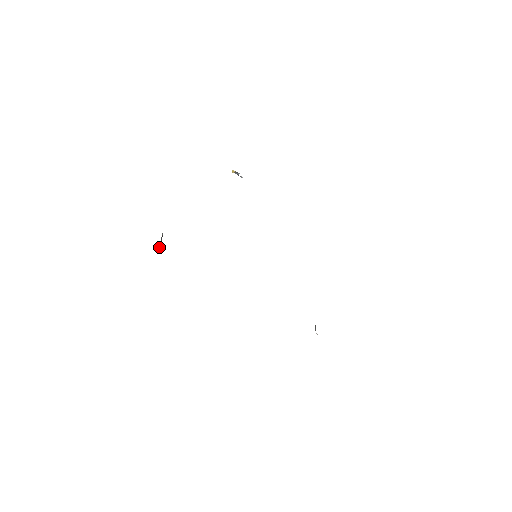
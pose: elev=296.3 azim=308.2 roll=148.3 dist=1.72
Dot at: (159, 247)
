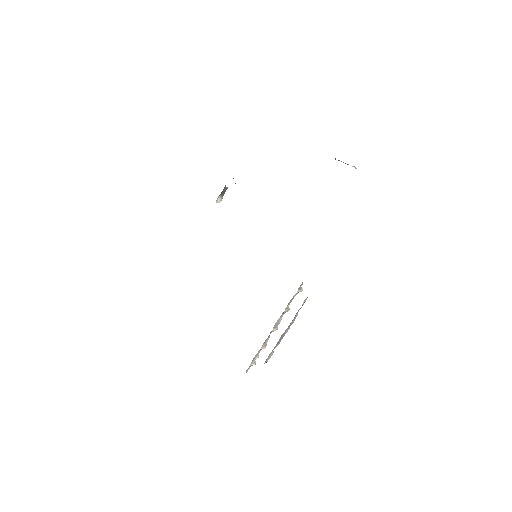
Dot at: (218, 198)
